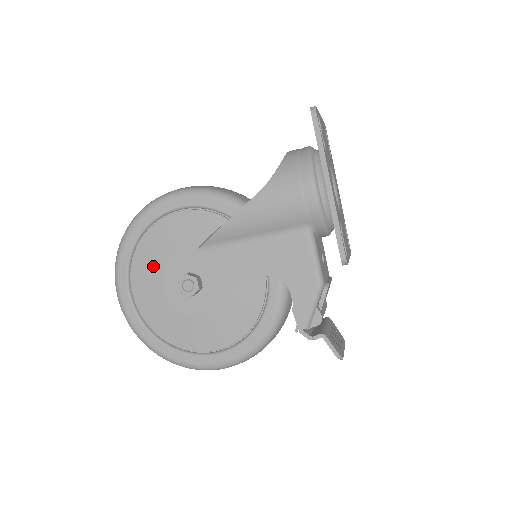
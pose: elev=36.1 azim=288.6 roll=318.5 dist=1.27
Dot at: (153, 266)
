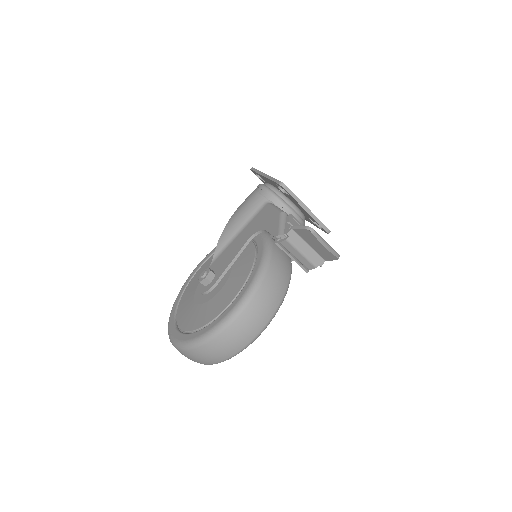
Dot at: (189, 297)
